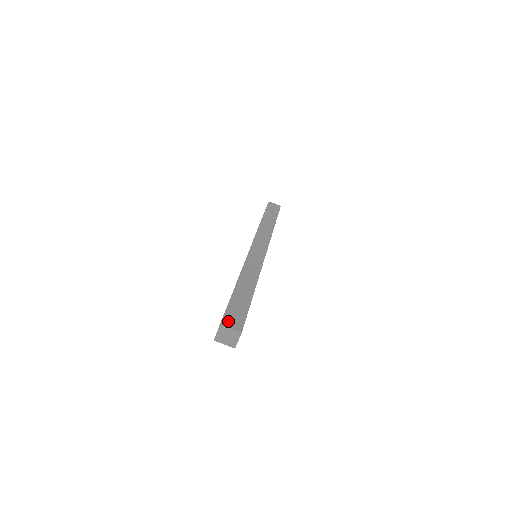
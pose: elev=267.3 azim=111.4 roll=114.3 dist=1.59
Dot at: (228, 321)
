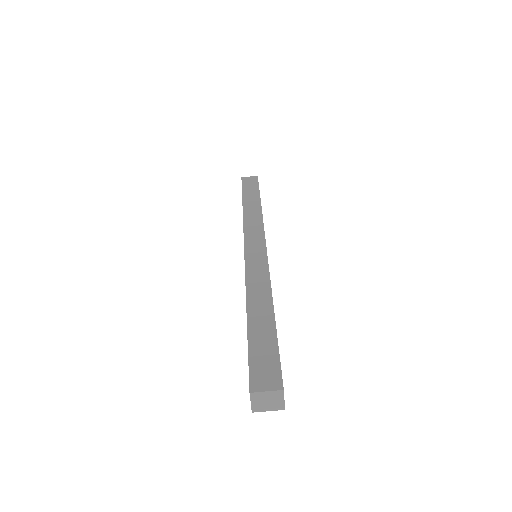
Dot at: (258, 381)
